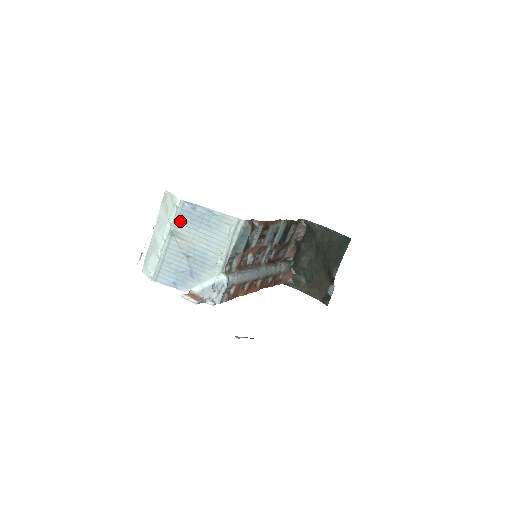
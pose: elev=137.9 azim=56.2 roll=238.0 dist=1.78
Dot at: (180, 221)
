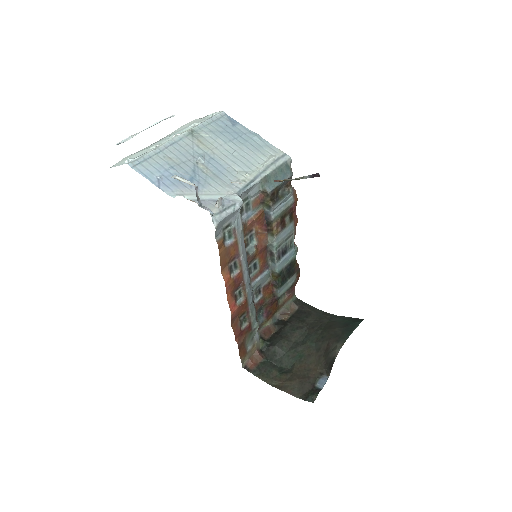
Dot at: (209, 127)
